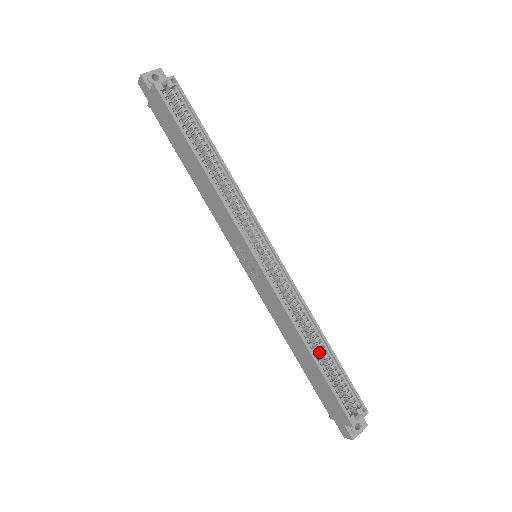
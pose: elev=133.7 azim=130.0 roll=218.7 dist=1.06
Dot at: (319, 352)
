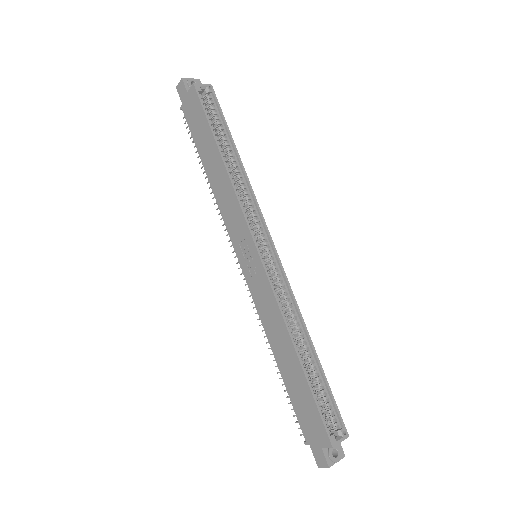
Dot at: occluded
